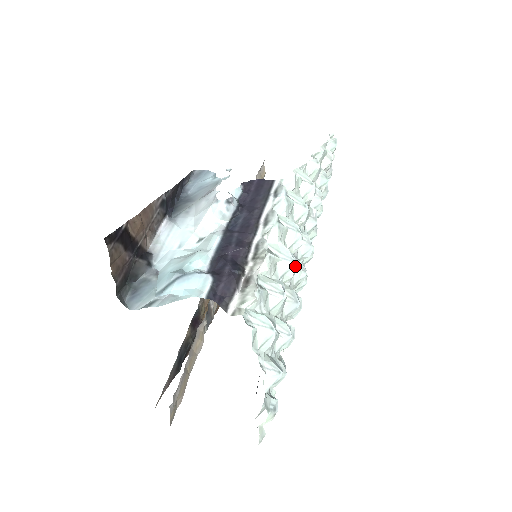
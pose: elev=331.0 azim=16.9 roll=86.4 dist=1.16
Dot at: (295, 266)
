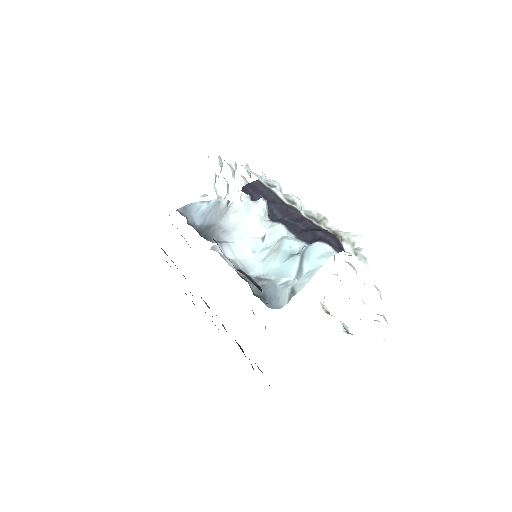
Dot at: occluded
